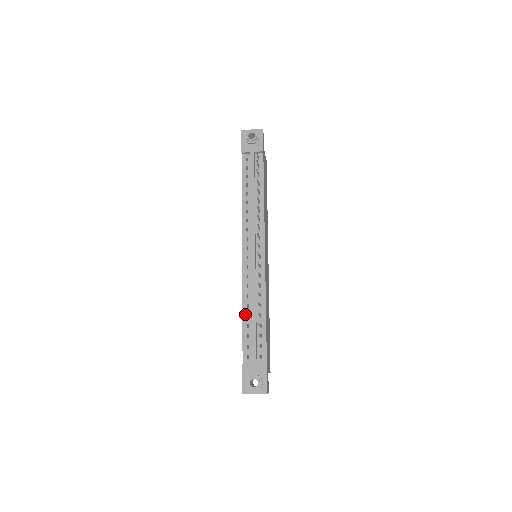
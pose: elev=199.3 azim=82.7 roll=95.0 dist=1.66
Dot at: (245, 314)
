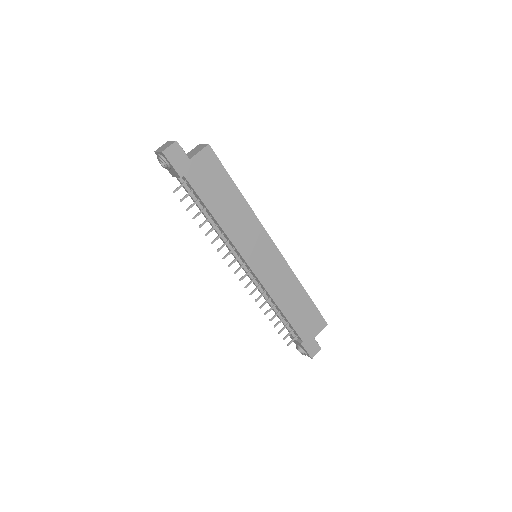
Dot at: occluded
